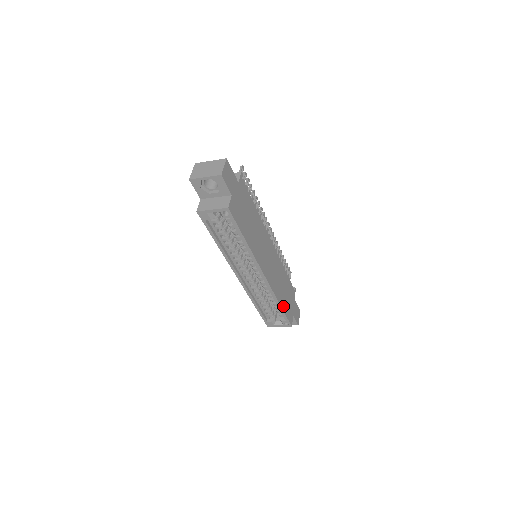
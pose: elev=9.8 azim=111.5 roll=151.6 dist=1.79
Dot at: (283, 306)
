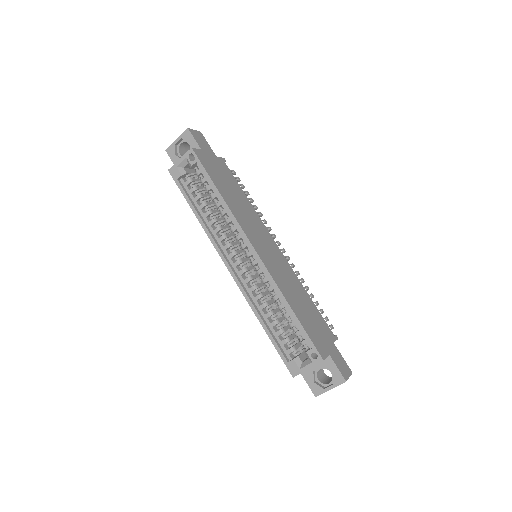
Dot at: (299, 317)
